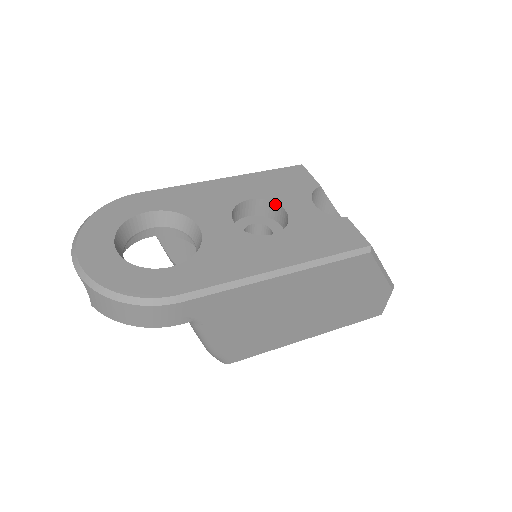
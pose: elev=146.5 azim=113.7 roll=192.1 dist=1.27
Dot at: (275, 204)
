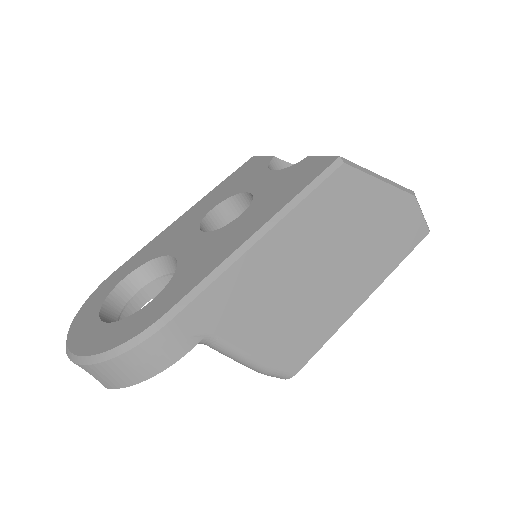
Dot at: (238, 196)
